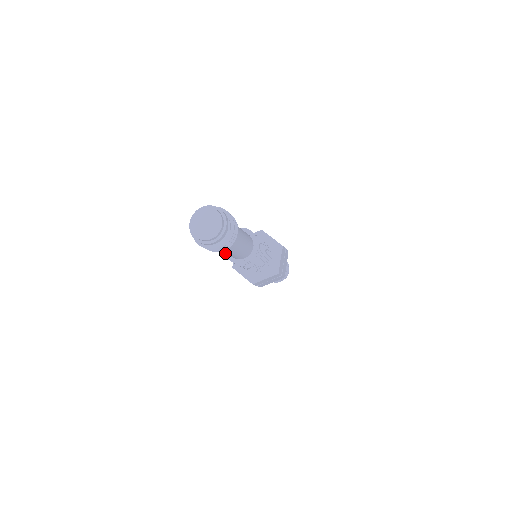
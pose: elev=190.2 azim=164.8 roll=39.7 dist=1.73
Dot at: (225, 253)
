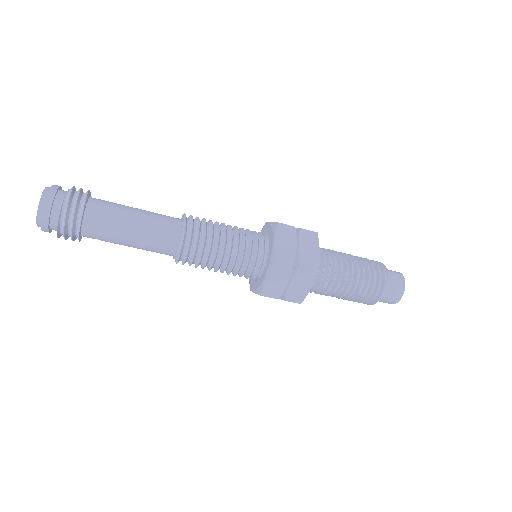
Dot at: (137, 248)
